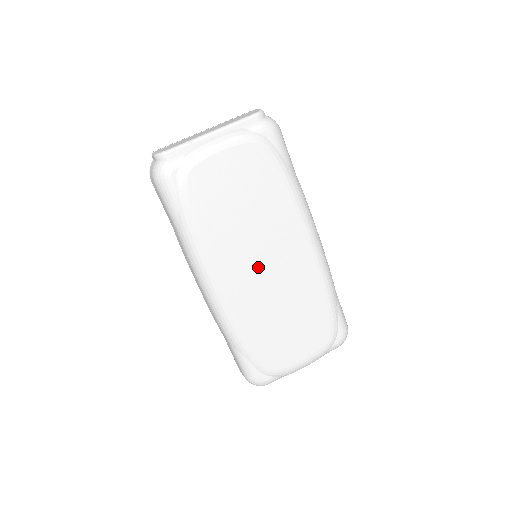
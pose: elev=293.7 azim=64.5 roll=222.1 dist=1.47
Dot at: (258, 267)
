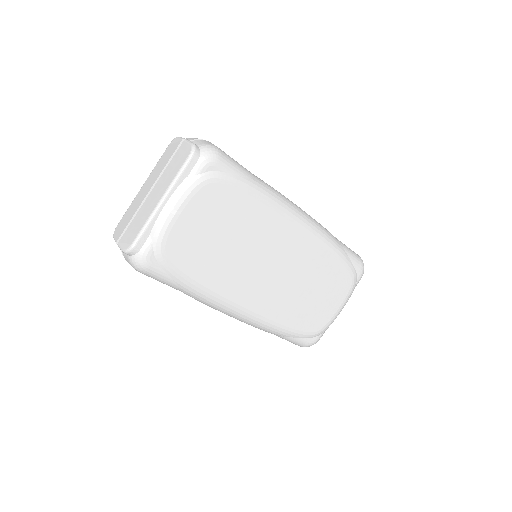
Dot at: (267, 274)
